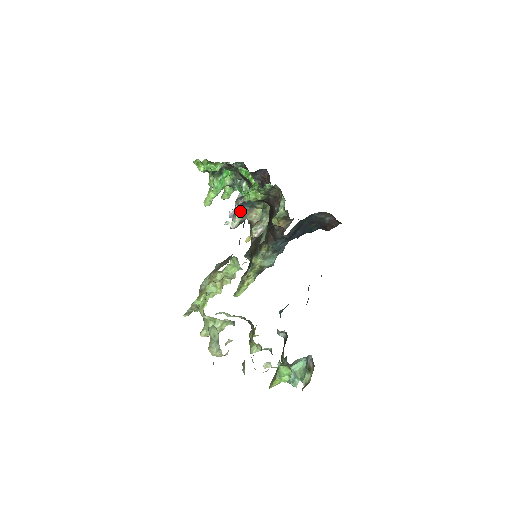
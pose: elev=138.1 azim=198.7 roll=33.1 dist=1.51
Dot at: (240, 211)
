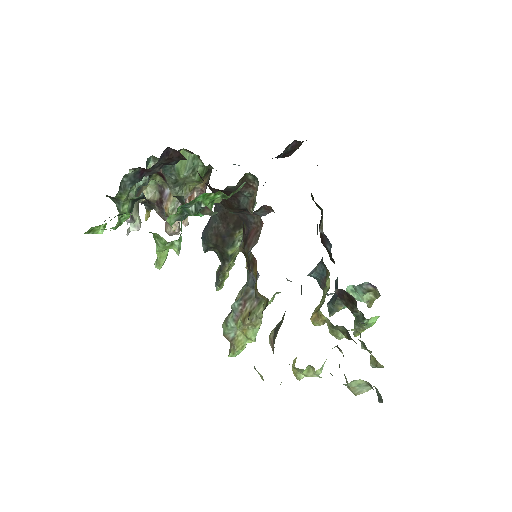
Dot at: occluded
